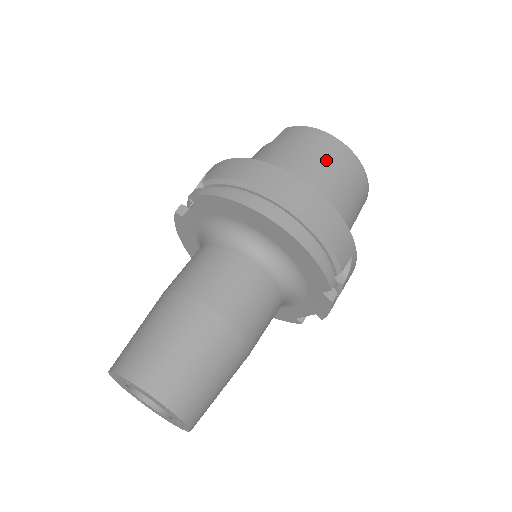
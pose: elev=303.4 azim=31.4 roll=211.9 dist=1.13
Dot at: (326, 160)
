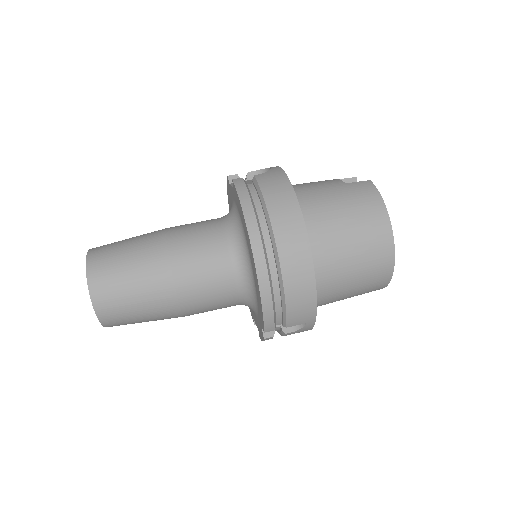
Dot at: (361, 239)
